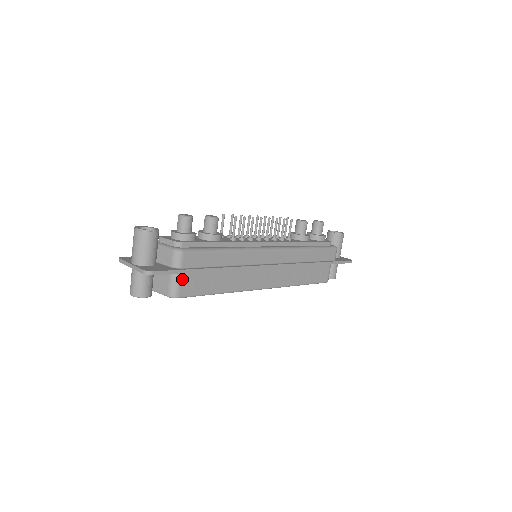
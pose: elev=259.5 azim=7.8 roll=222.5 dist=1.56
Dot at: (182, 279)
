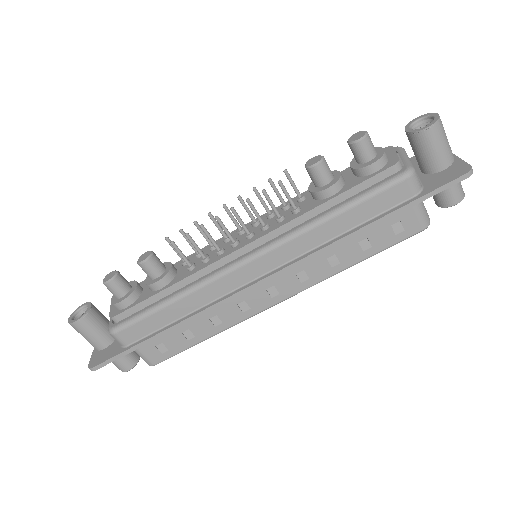
Dot at: (143, 350)
